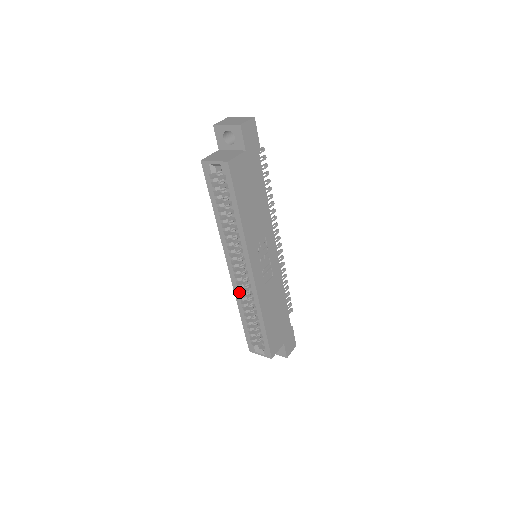
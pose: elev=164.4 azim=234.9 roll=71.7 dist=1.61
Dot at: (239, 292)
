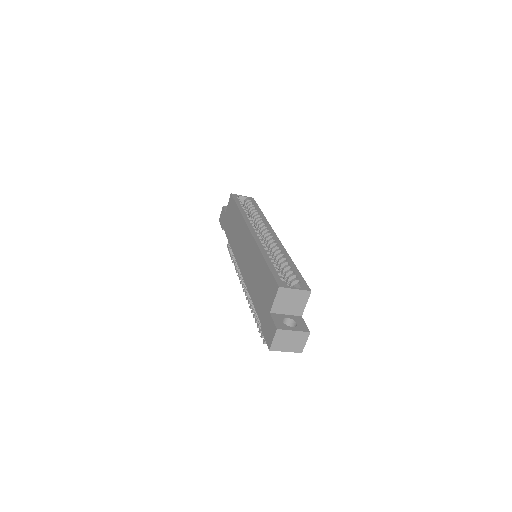
Dot at: (262, 243)
